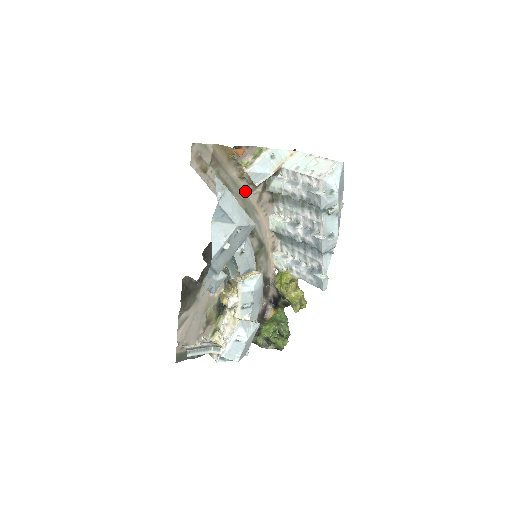
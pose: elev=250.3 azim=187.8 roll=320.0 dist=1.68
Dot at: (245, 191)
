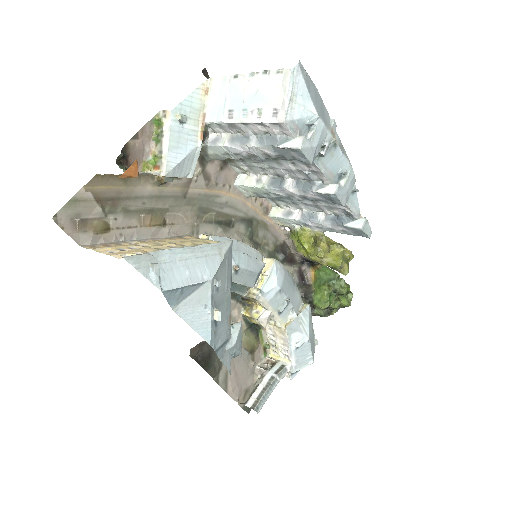
Dot at: (181, 190)
